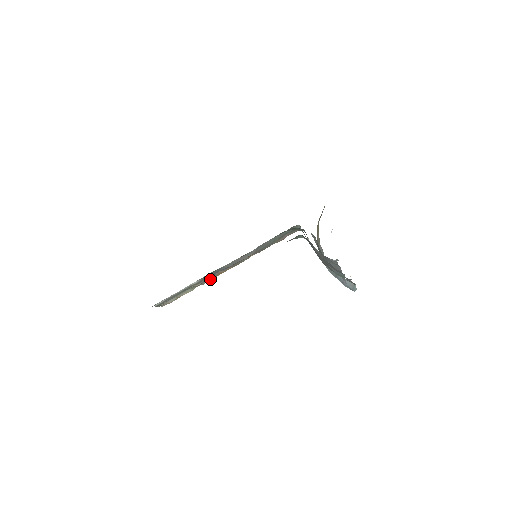
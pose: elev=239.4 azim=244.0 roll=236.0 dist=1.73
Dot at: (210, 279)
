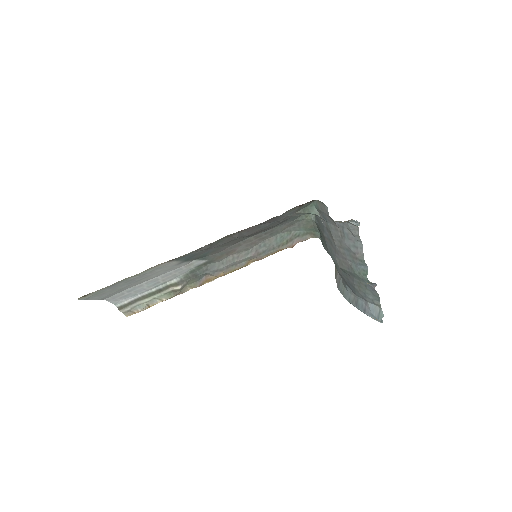
Dot at: (194, 286)
